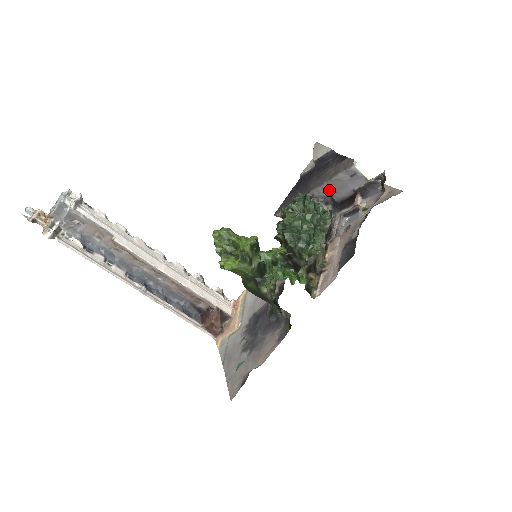
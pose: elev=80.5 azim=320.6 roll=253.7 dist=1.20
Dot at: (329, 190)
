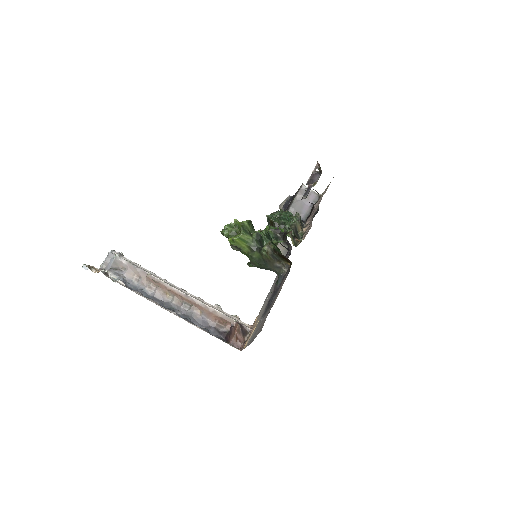
Dot at: (295, 213)
